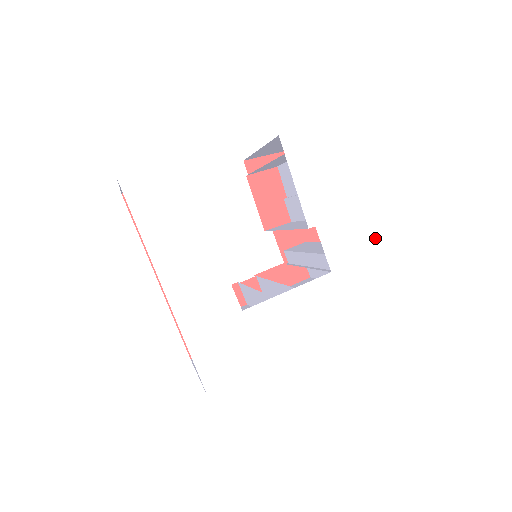
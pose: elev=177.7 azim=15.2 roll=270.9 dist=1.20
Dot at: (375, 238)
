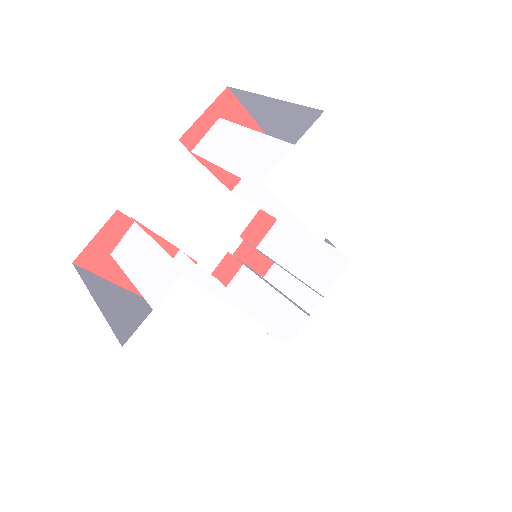
Dot at: (380, 206)
